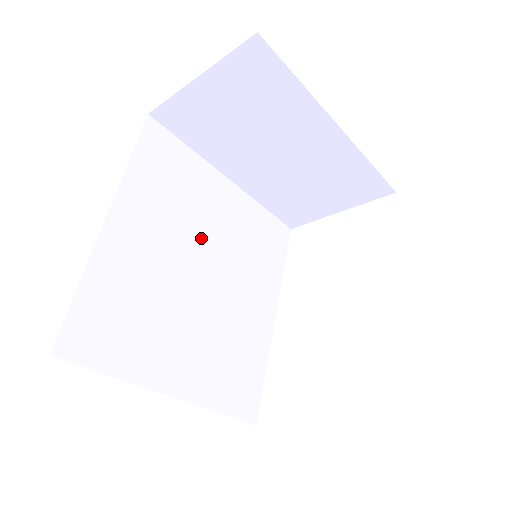
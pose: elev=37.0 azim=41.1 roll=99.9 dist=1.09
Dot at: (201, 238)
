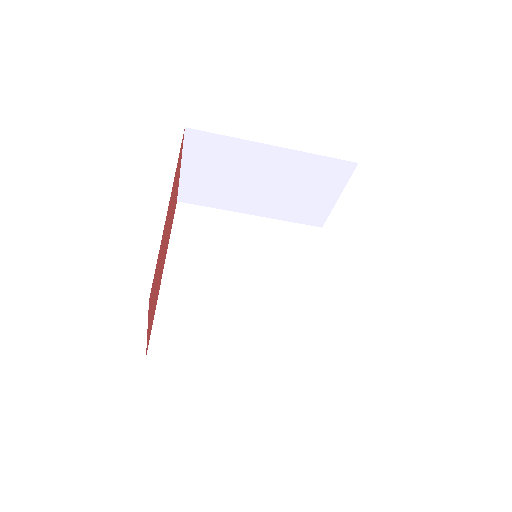
Dot at: (237, 261)
